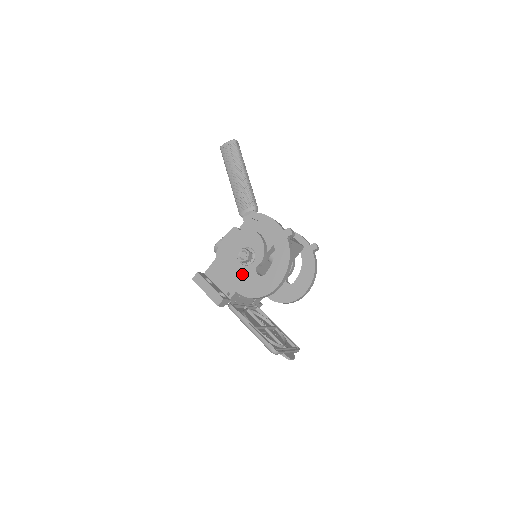
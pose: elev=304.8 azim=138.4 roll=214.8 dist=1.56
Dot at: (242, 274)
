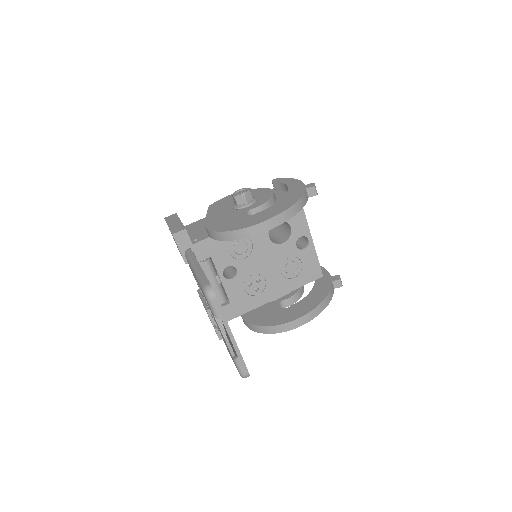
Dot at: (227, 215)
